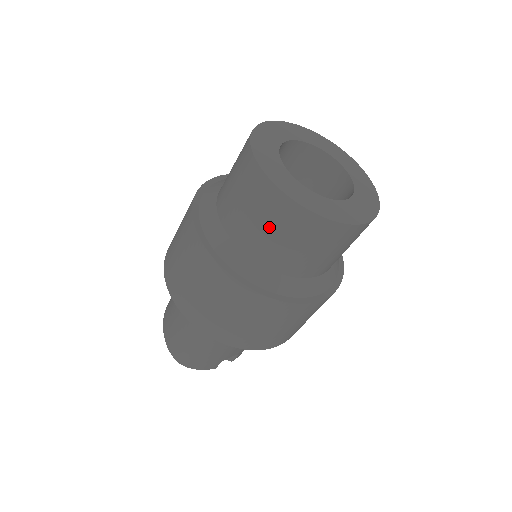
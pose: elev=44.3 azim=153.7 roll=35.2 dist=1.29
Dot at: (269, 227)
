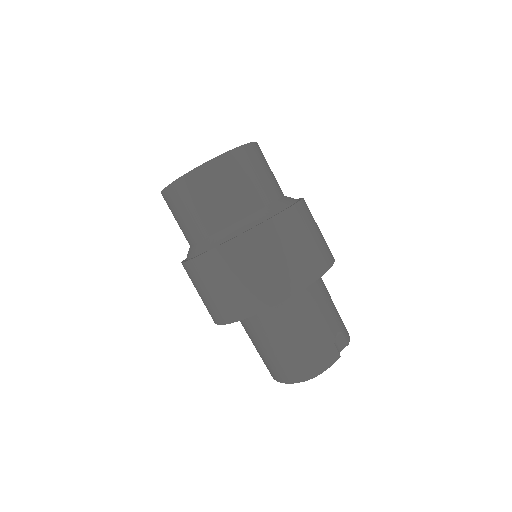
Dot at: (209, 197)
